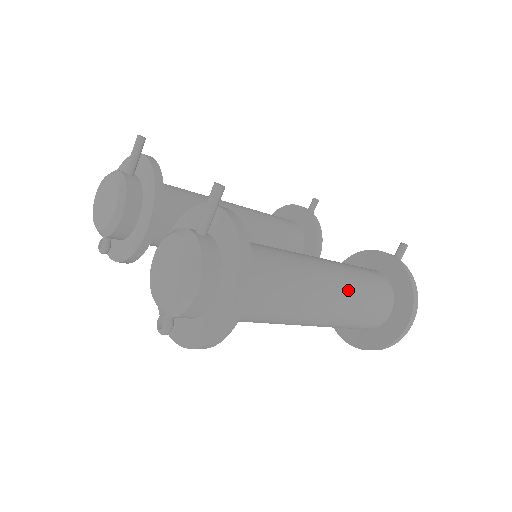
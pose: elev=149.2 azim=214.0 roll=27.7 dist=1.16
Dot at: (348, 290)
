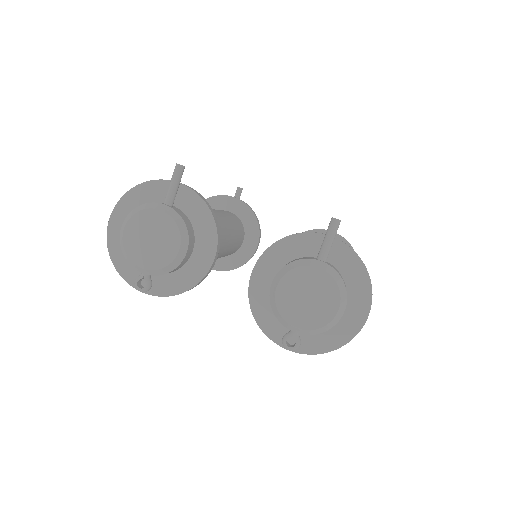
Dot at: occluded
